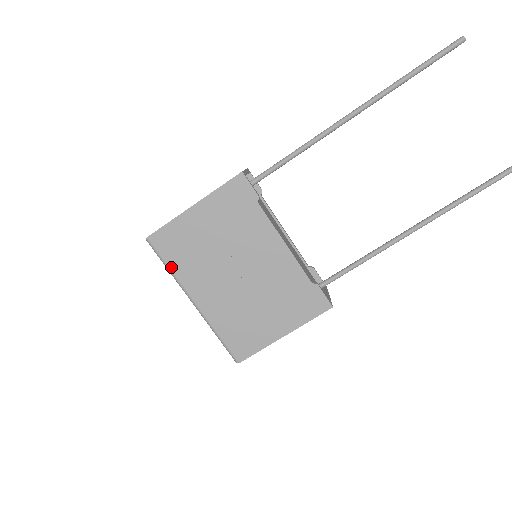
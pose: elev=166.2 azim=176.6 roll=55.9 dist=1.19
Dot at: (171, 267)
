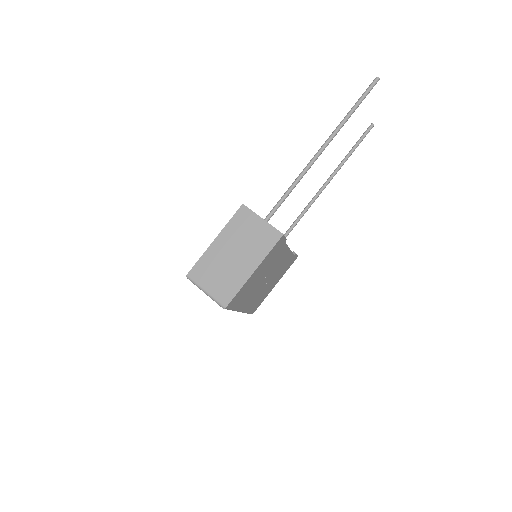
Dot at: (235, 308)
